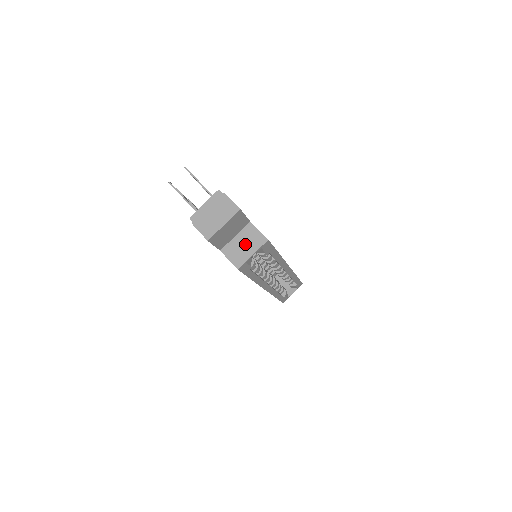
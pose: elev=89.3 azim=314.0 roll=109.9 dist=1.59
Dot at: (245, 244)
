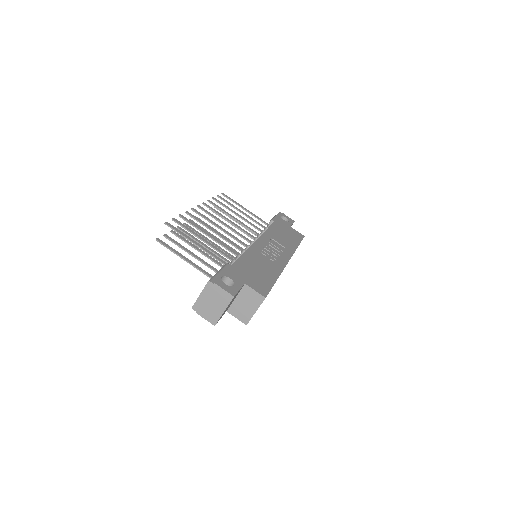
Dot at: (246, 304)
